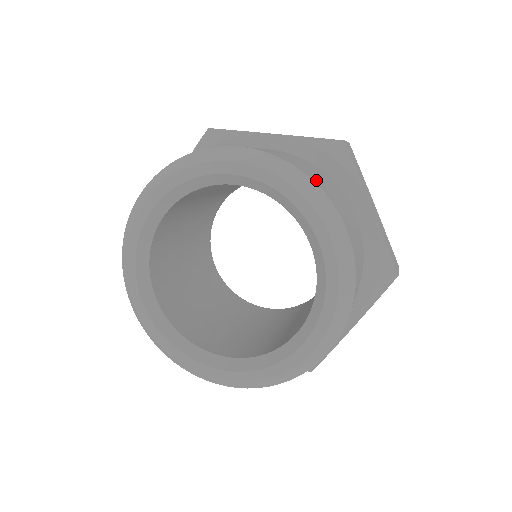
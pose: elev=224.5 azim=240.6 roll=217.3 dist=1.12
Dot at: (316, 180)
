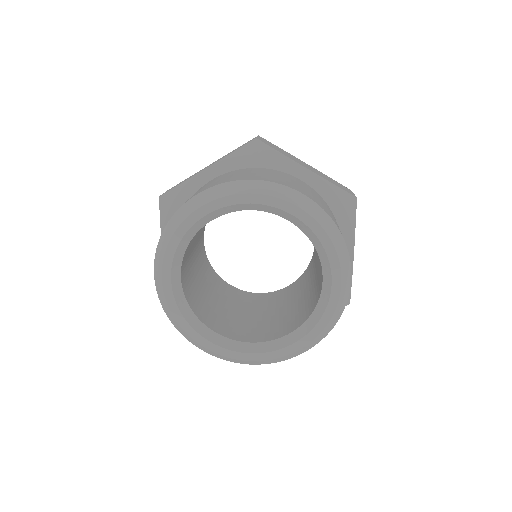
Dot at: occluded
